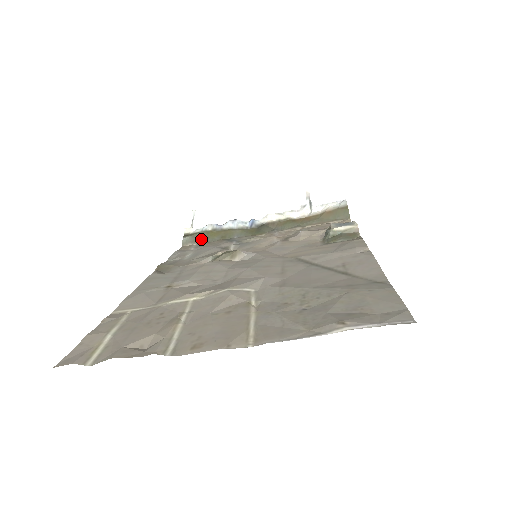
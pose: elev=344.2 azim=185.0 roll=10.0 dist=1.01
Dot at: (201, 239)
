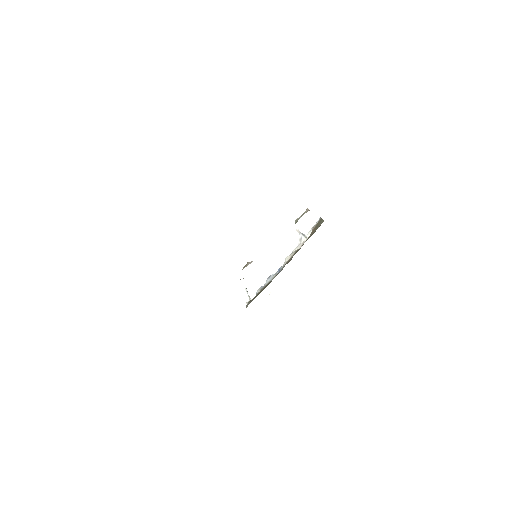
Dot at: (254, 298)
